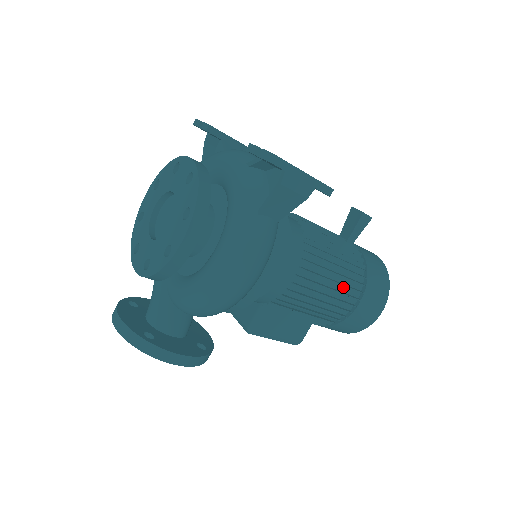
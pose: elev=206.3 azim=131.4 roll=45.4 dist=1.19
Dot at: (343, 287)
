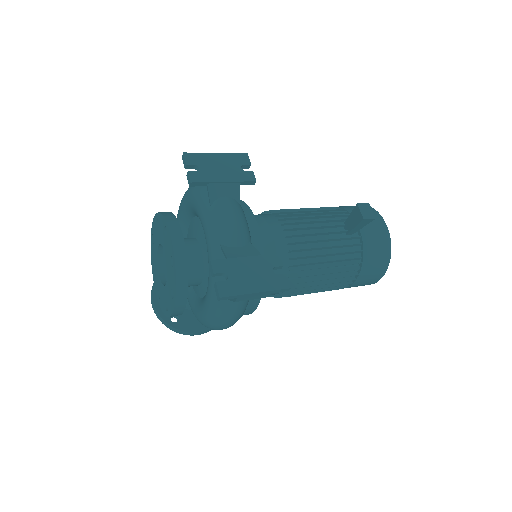
Dot at: (334, 280)
